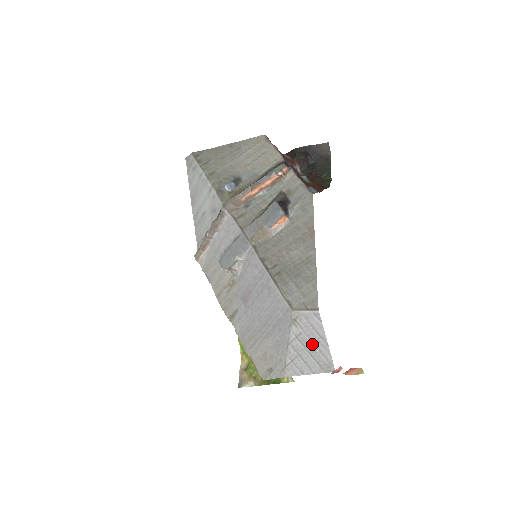
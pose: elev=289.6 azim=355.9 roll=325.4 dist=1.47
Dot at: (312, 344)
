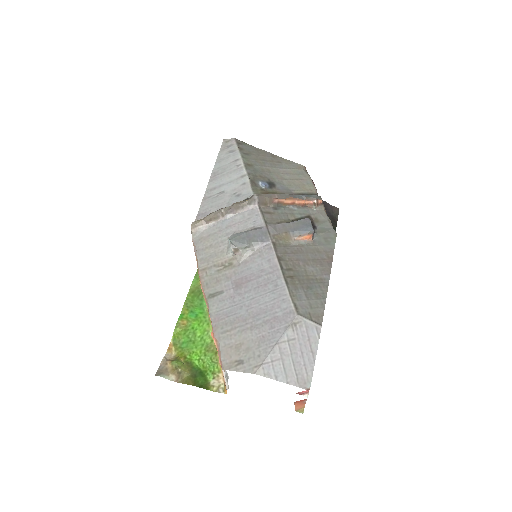
Dot at: (300, 354)
